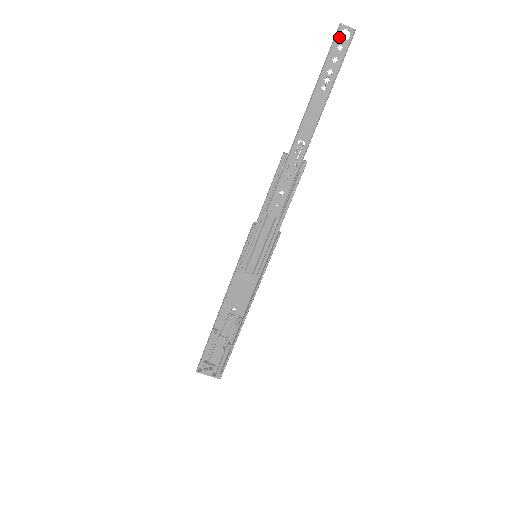
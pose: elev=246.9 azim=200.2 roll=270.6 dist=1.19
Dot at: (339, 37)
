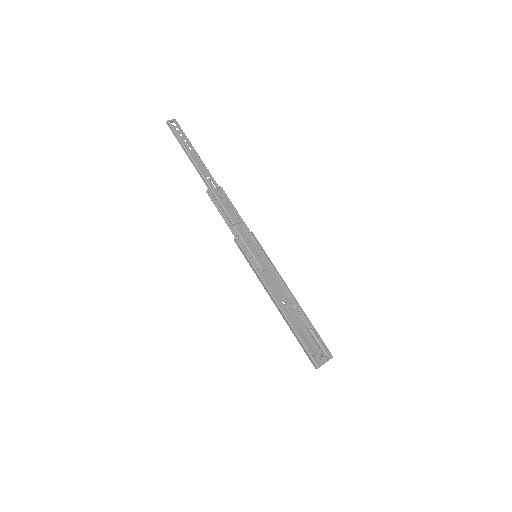
Dot at: (172, 125)
